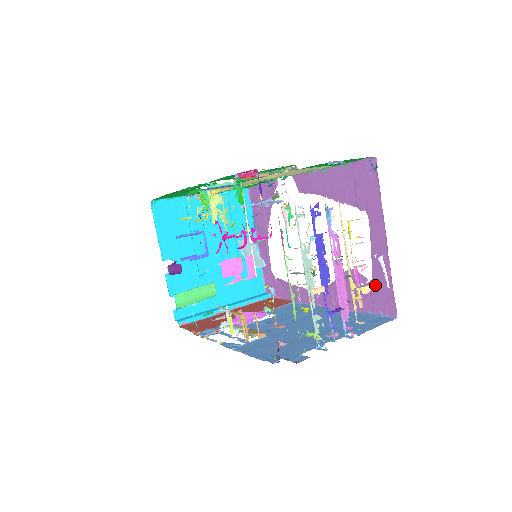
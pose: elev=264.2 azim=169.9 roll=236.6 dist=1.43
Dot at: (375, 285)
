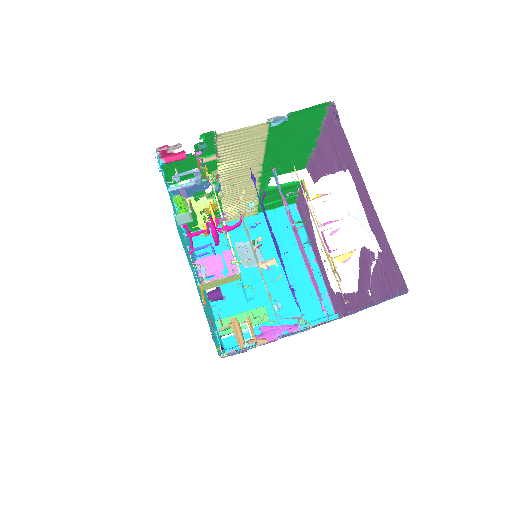
Dot at: (382, 257)
